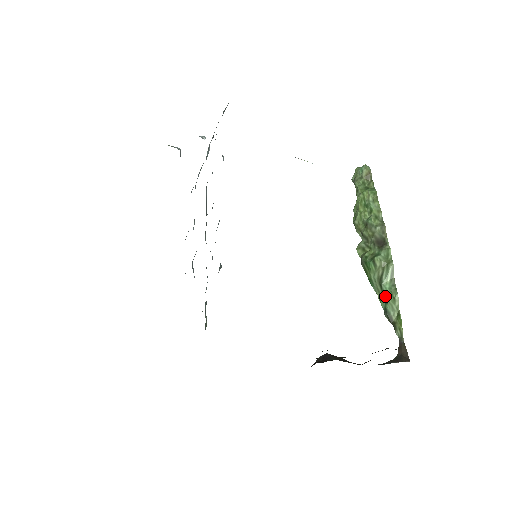
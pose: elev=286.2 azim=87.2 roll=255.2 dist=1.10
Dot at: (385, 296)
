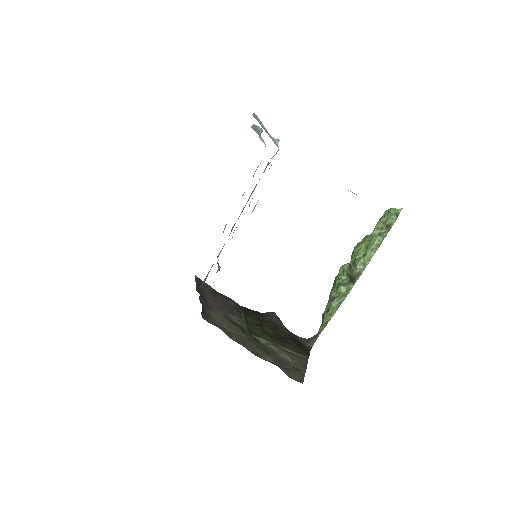
Dot at: (329, 308)
